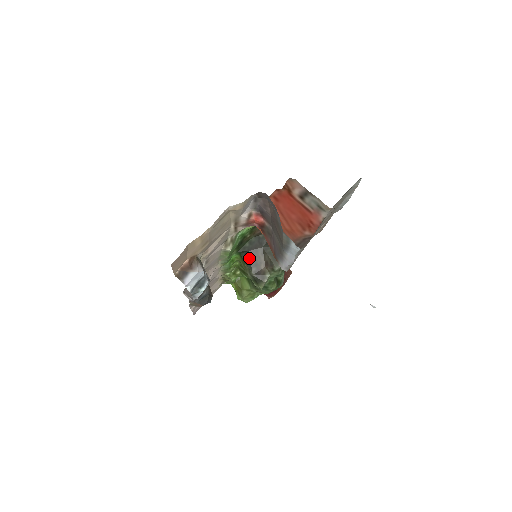
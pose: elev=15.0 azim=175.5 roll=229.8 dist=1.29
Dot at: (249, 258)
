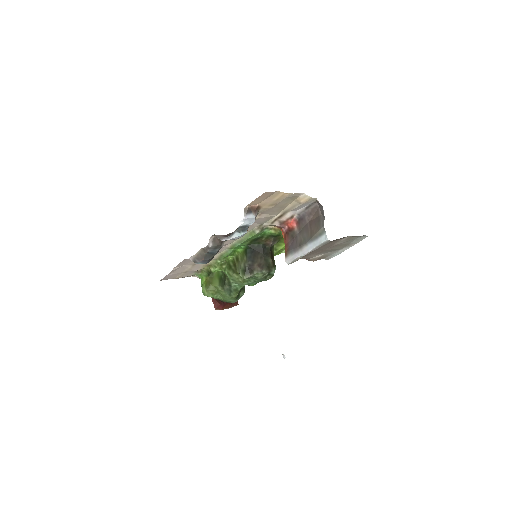
Dot at: (251, 254)
